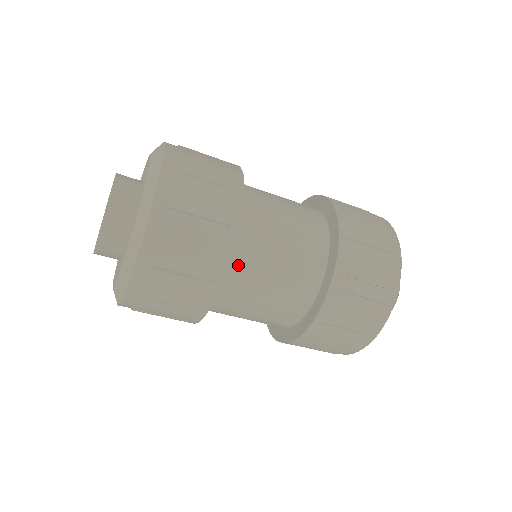
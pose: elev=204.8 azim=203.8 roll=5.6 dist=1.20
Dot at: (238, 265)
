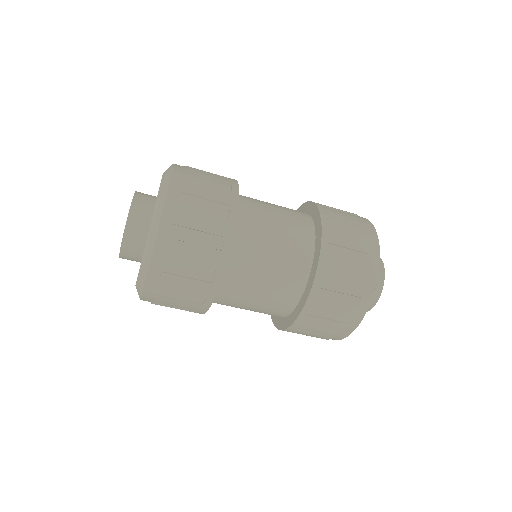
Dot at: (219, 302)
